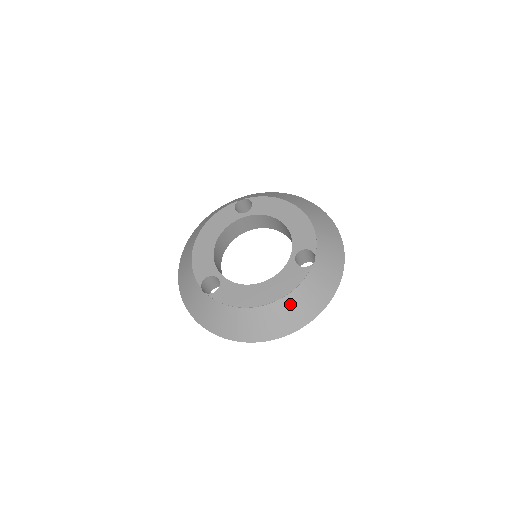
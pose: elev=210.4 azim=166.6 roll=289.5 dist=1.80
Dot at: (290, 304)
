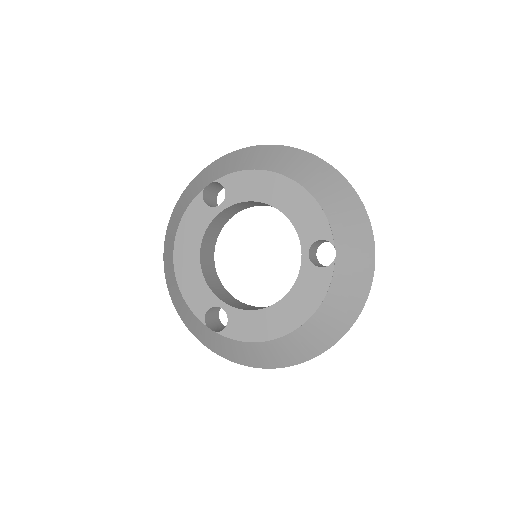
Dot at: (323, 319)
